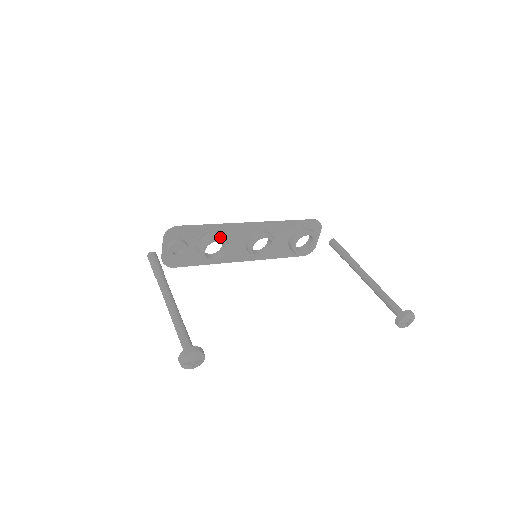
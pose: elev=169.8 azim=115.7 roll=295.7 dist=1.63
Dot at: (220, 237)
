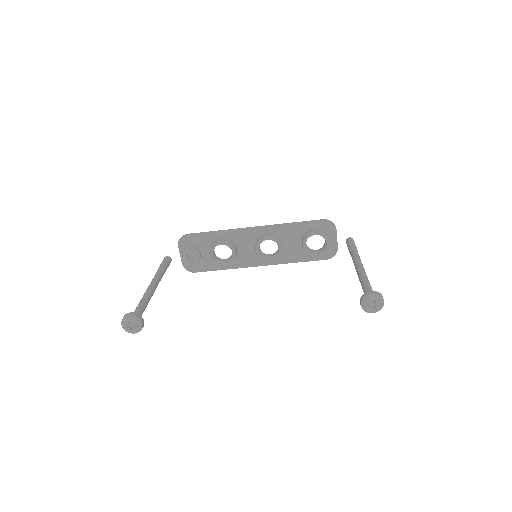
Dot at: (223, 241)
